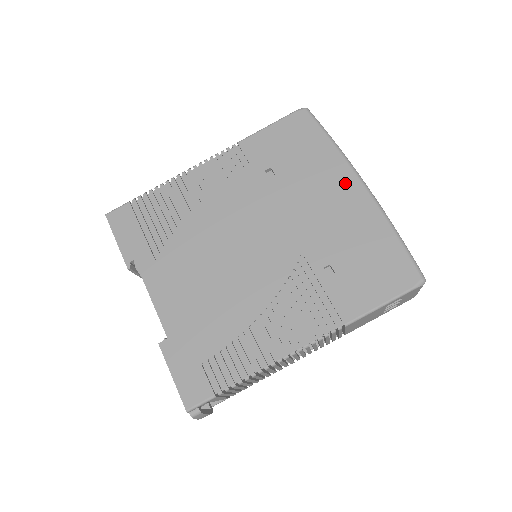
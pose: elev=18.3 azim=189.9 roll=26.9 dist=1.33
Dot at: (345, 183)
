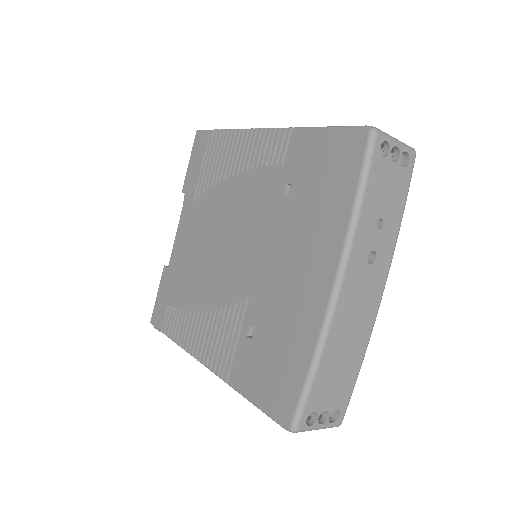
Dot at: (323, 266)
